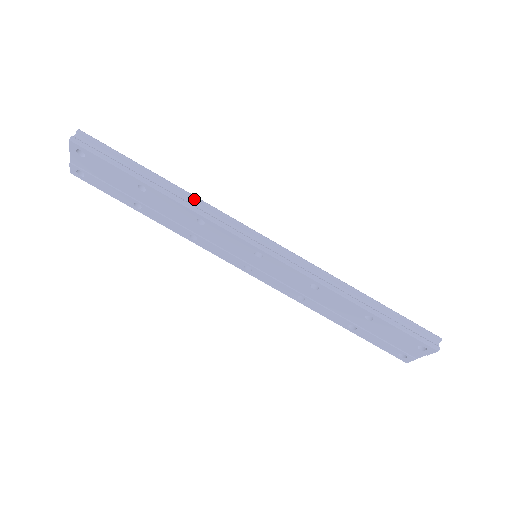
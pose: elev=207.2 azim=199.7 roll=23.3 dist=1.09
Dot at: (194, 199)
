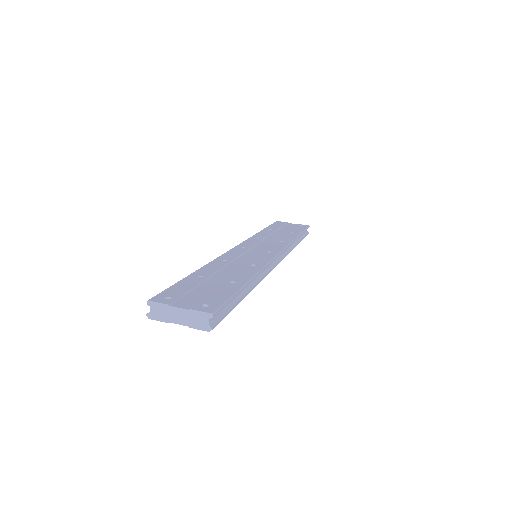
Dot at: occluded
